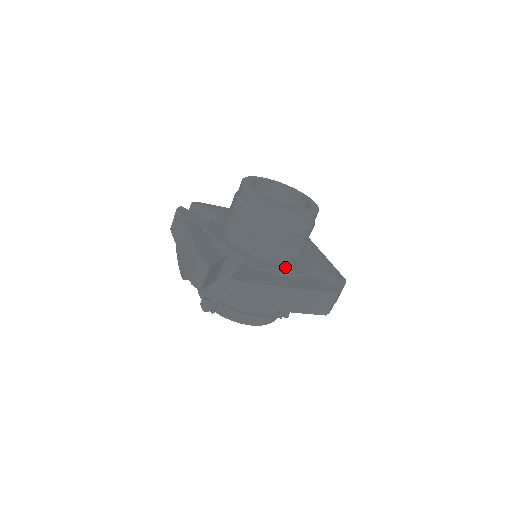
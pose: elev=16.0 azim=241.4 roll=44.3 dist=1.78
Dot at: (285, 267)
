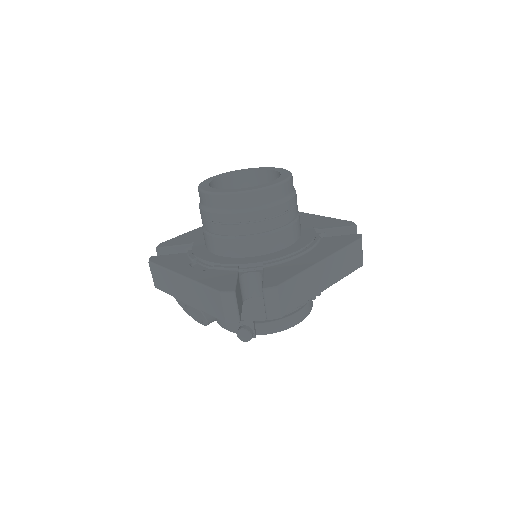
Dot at: (298, 246)
